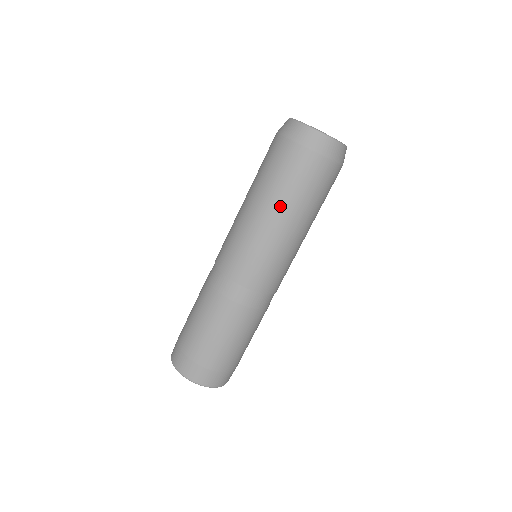
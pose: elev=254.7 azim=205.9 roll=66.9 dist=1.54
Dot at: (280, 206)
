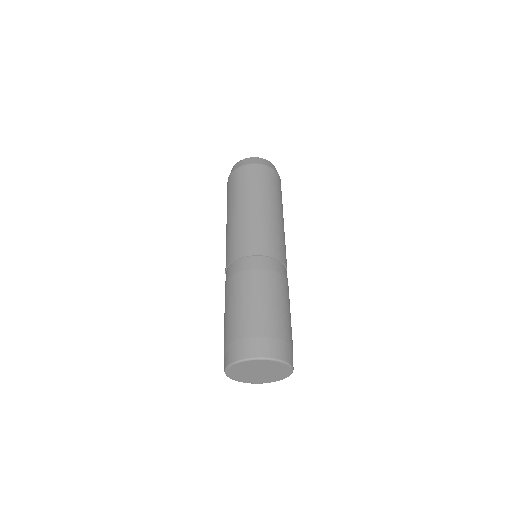
Dot at: (238, 201)
